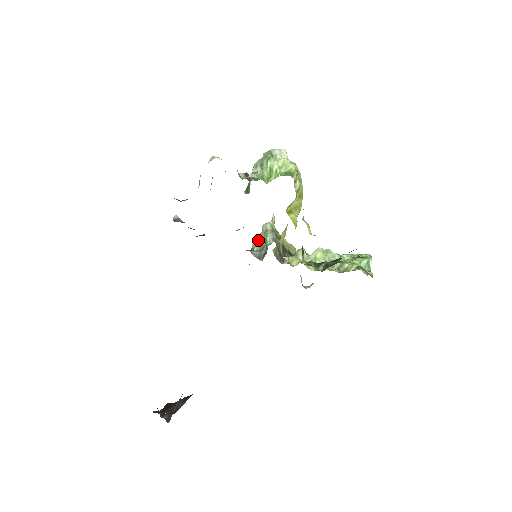
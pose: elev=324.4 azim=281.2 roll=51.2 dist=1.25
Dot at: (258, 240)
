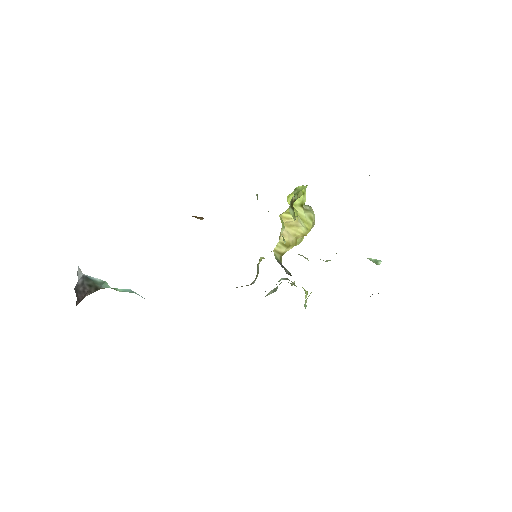
Dot at: (271, 291)
